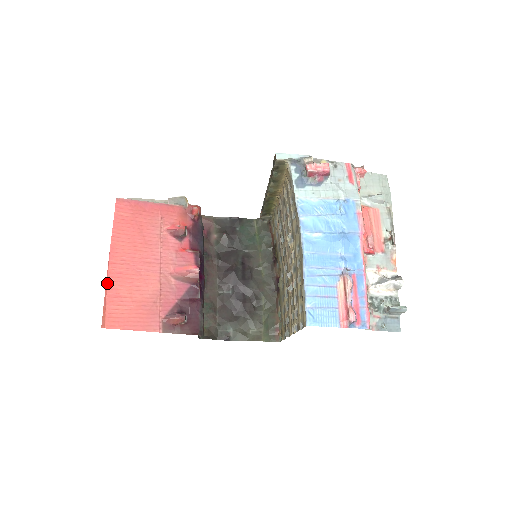
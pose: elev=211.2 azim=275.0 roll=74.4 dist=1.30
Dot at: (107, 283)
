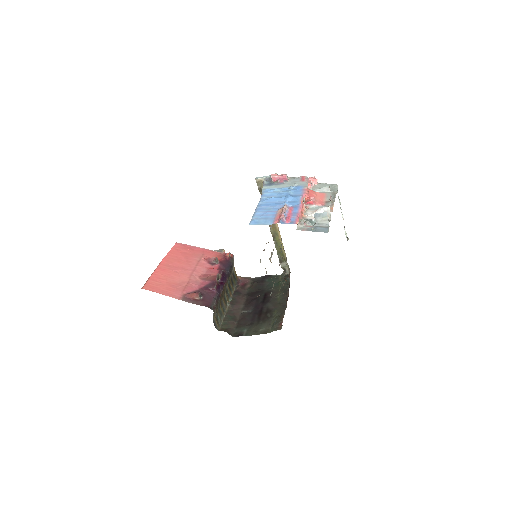
Dot at: (154, 271)
